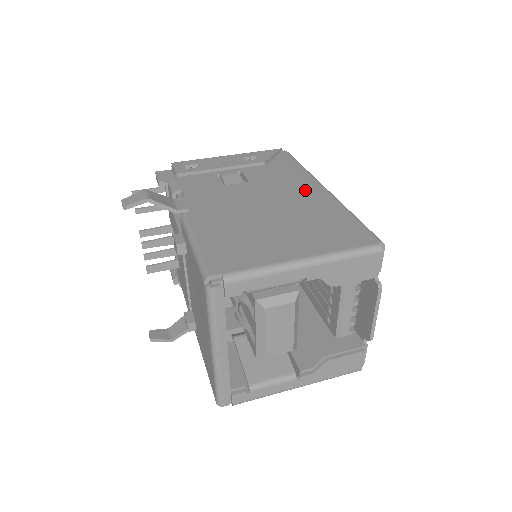
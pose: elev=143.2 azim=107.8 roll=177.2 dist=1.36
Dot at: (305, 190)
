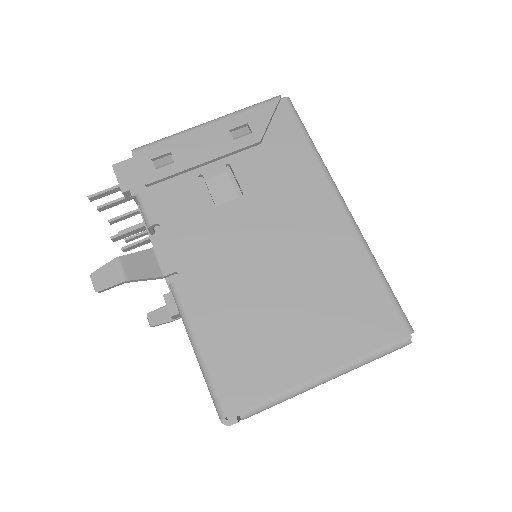
Dot at: (319, 215)
